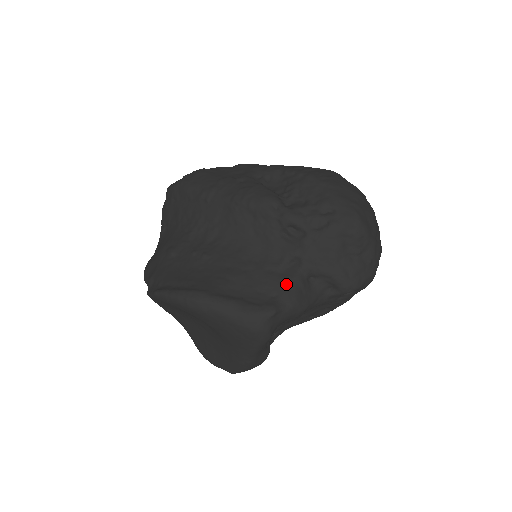
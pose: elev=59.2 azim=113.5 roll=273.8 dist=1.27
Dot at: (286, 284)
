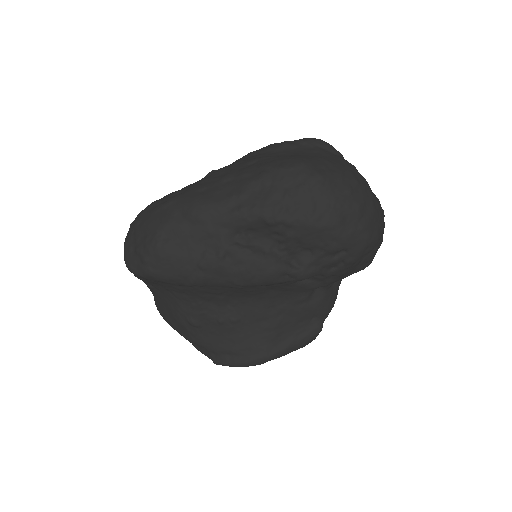
Dot at: (319, 307)
